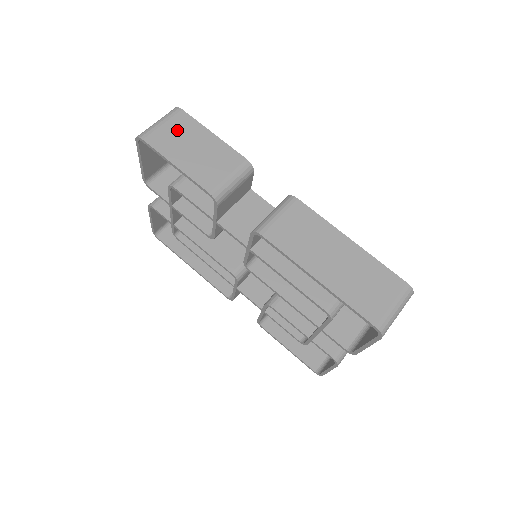
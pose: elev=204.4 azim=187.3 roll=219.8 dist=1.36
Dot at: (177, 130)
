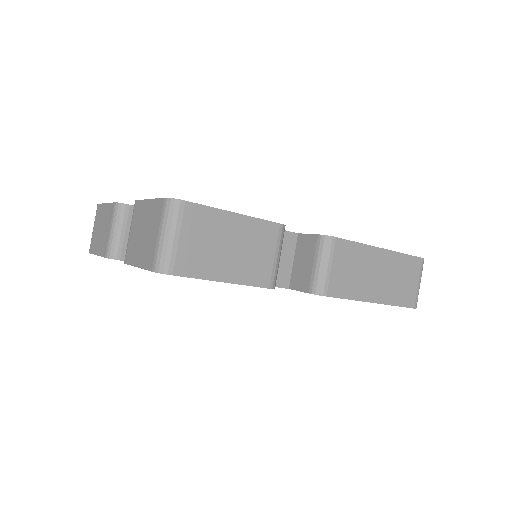
Dot at: (199, 235)
